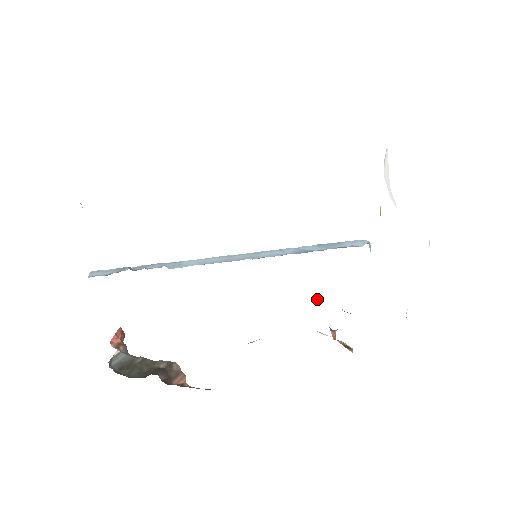
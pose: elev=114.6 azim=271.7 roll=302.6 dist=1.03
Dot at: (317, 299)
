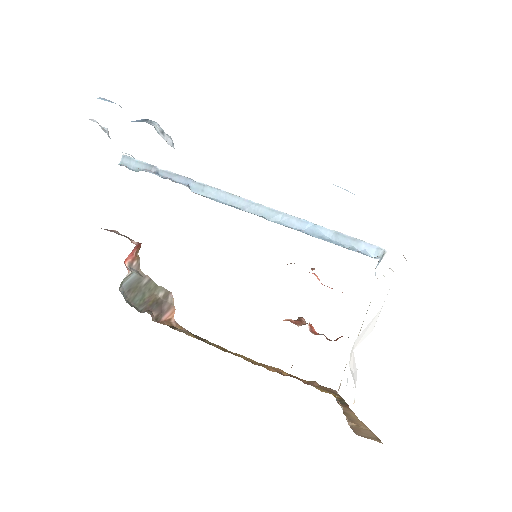
Dot at: occluded
